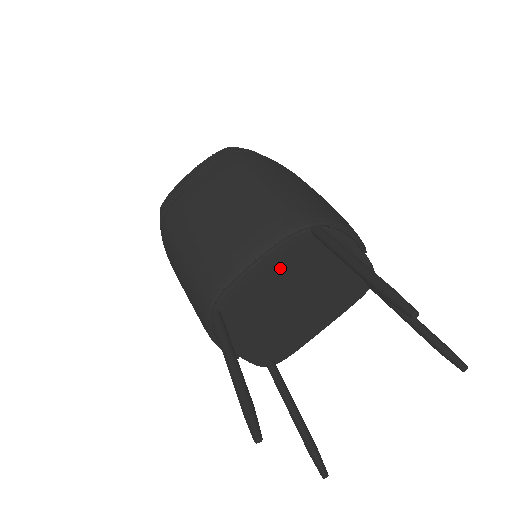
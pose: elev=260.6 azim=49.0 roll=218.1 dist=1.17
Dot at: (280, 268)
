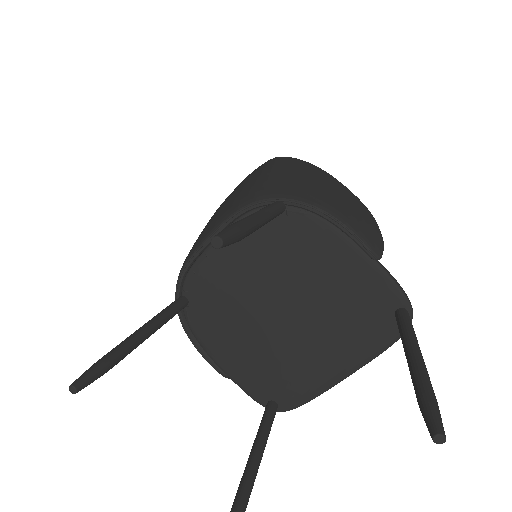
Dot at: (246, 255)
